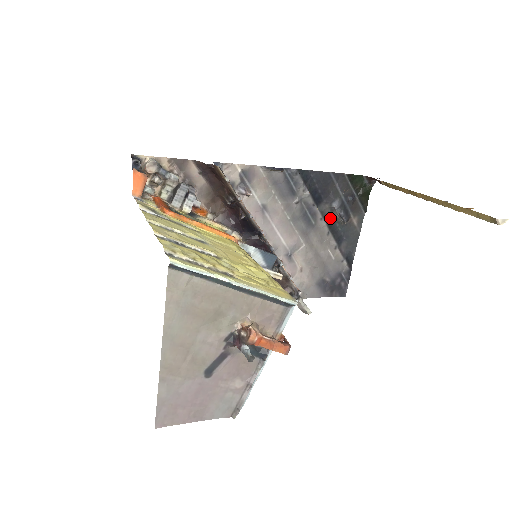
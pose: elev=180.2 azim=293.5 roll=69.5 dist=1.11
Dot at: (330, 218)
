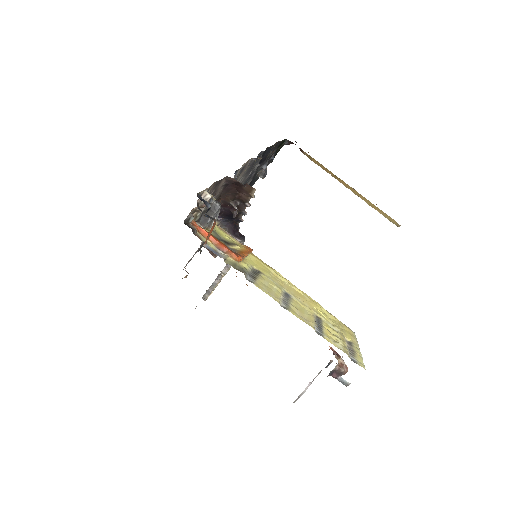
Dot at: occluded
